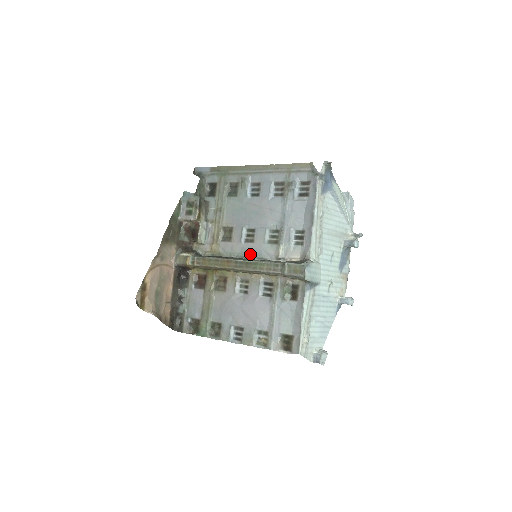
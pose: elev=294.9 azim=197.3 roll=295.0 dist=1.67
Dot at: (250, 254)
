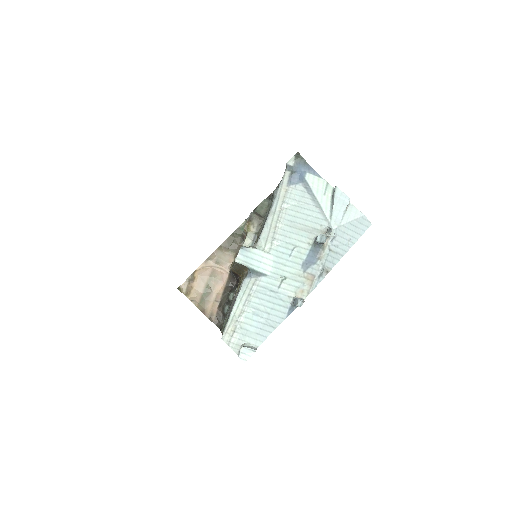
Dot at: occluded
